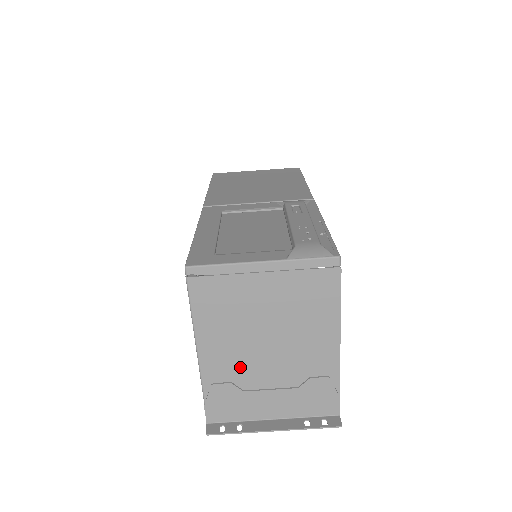
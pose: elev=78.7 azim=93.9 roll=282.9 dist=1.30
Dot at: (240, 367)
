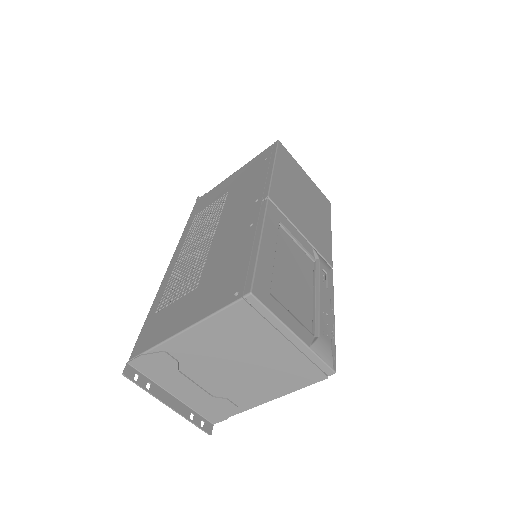
Dot at: (196, 360)
